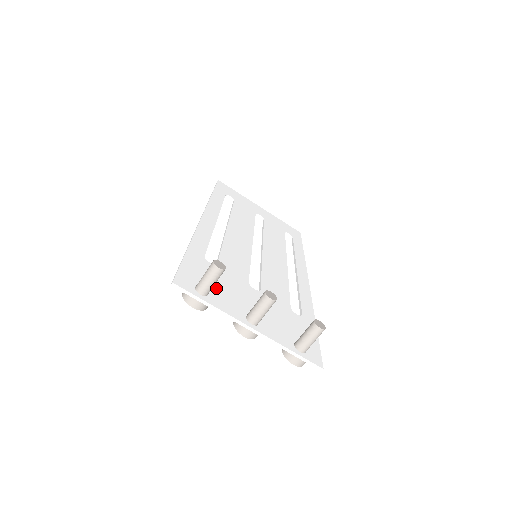
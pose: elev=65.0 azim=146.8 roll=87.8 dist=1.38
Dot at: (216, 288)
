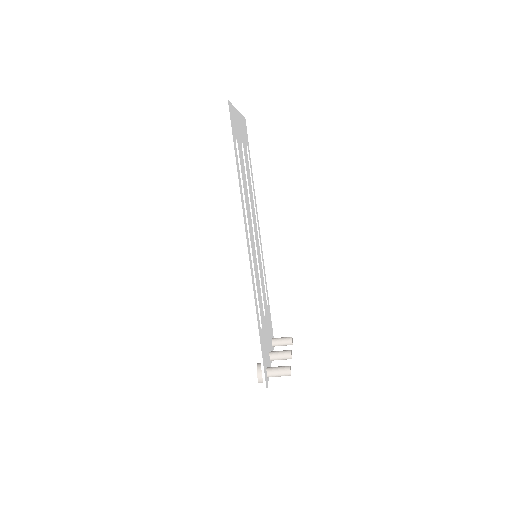
Dot at: (266, 355)
